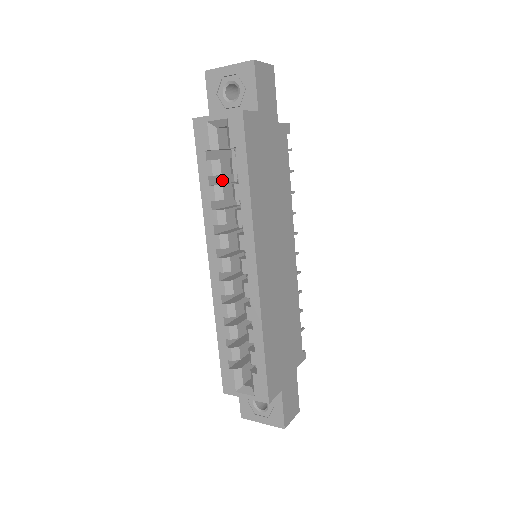
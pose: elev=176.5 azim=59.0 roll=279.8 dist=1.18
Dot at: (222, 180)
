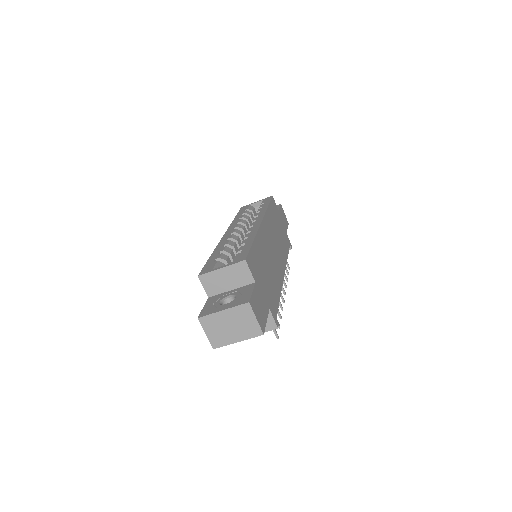
Dot at: occluded
